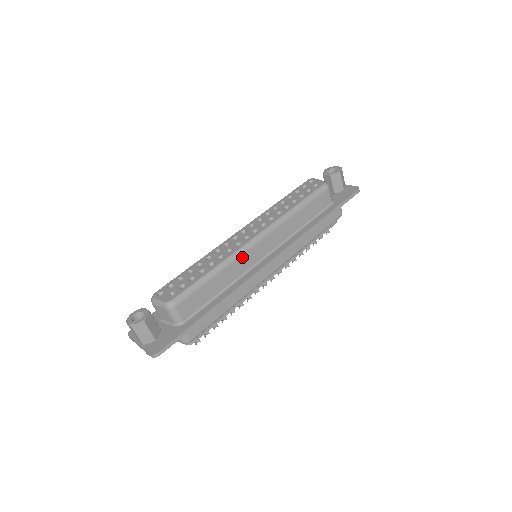
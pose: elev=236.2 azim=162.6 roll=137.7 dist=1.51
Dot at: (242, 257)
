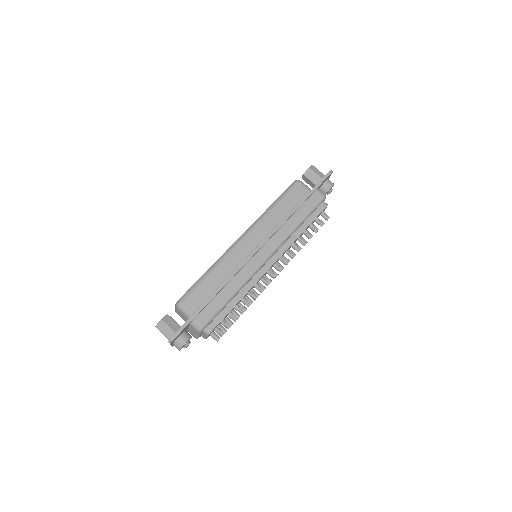
Dot at: (231, 255)
